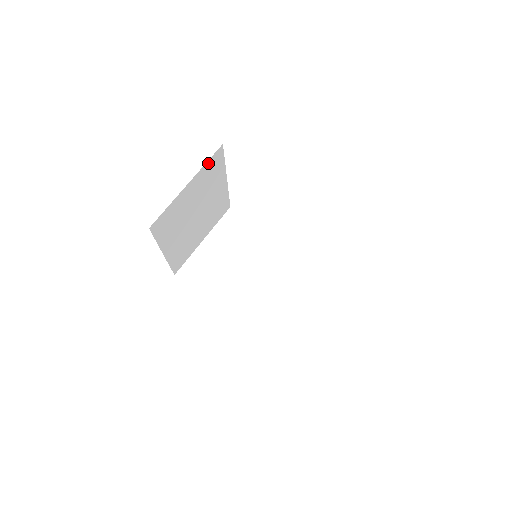
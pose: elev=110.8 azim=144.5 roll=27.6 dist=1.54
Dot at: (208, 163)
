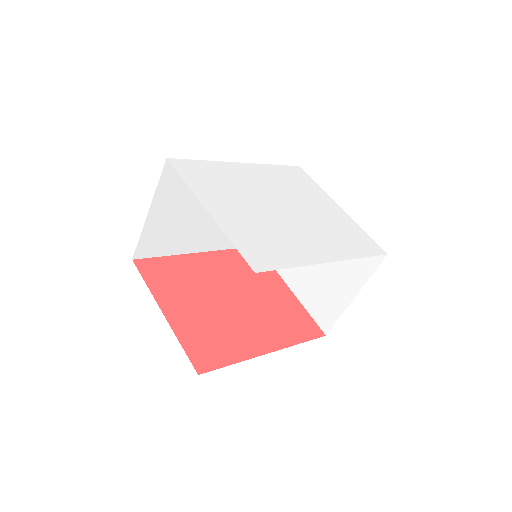
Dot at: occluded
